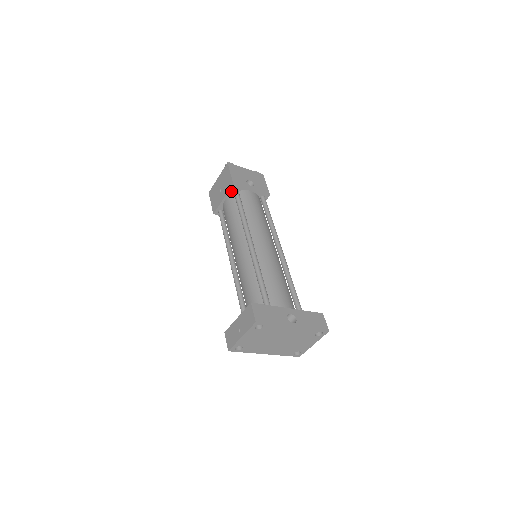
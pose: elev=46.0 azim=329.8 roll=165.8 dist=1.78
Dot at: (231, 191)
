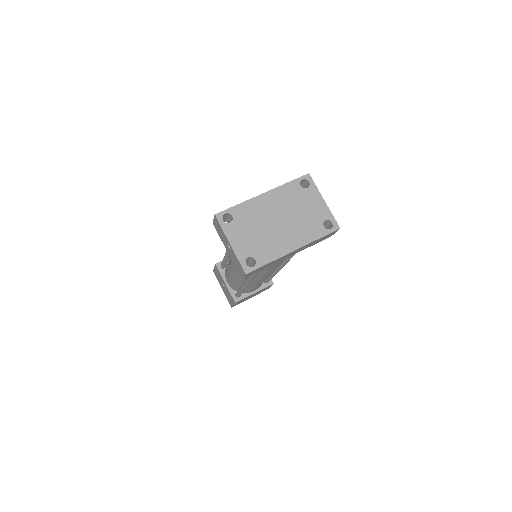
Dot at: (222, 271)
